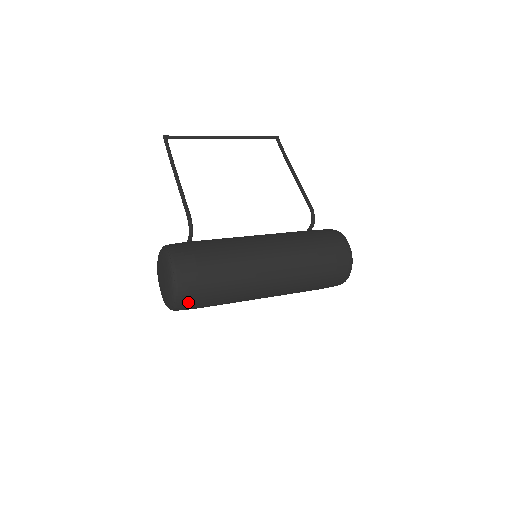
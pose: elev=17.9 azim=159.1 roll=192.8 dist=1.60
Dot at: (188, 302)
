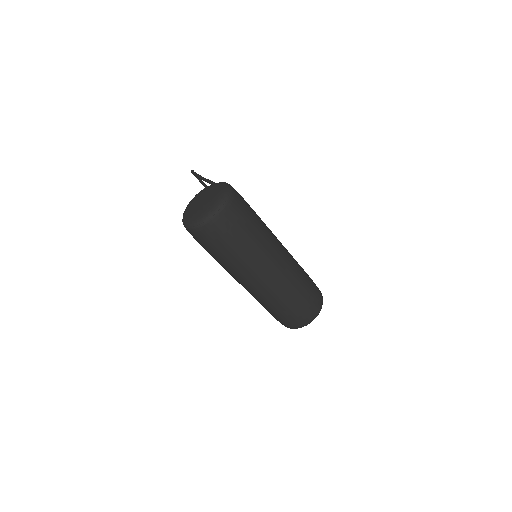
Dot at: (230, 216)
